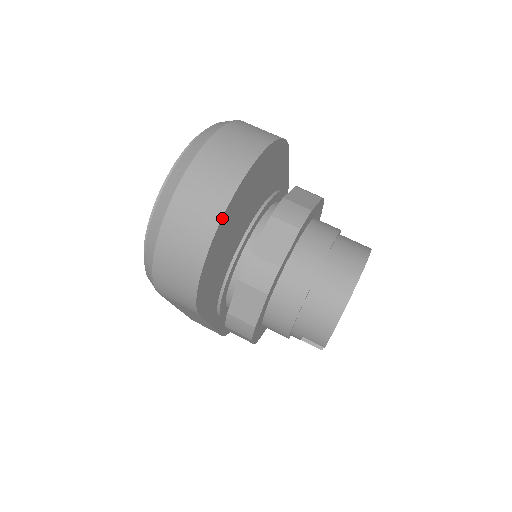
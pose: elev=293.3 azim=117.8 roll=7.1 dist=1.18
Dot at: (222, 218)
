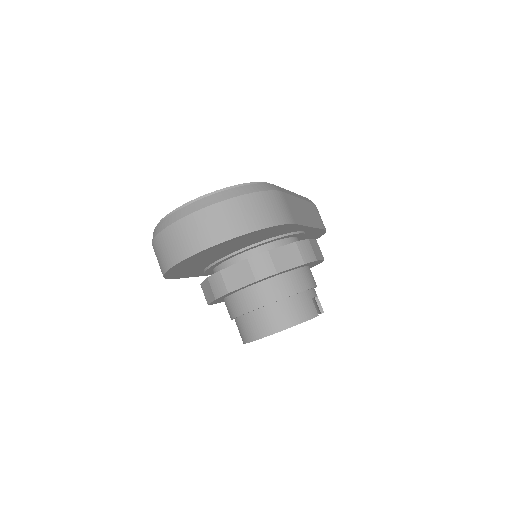
Dot at: (181, 262)
